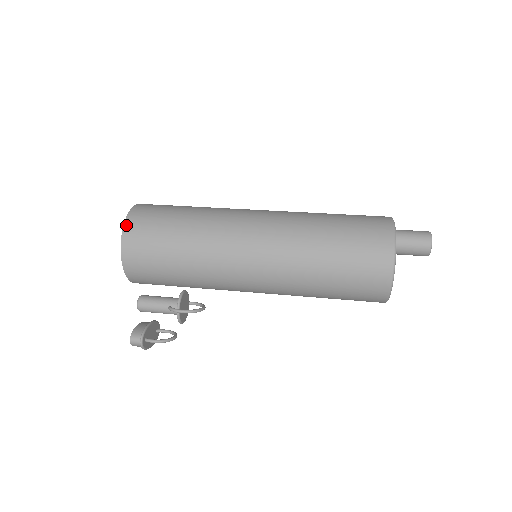
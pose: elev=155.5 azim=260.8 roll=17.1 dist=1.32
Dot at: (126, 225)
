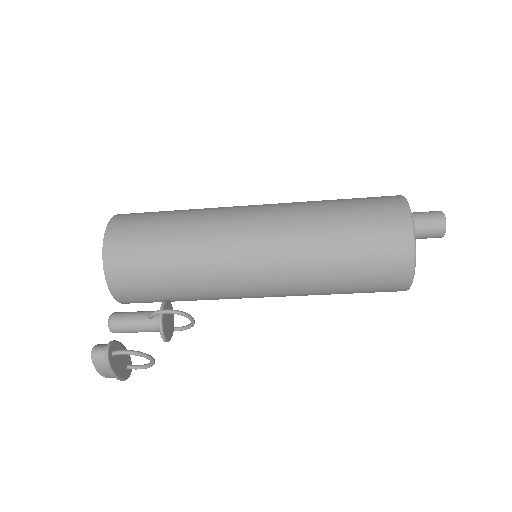
Dot at: (115, 217)
